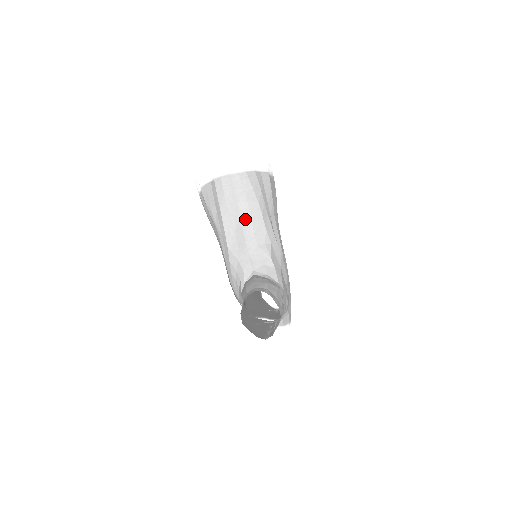
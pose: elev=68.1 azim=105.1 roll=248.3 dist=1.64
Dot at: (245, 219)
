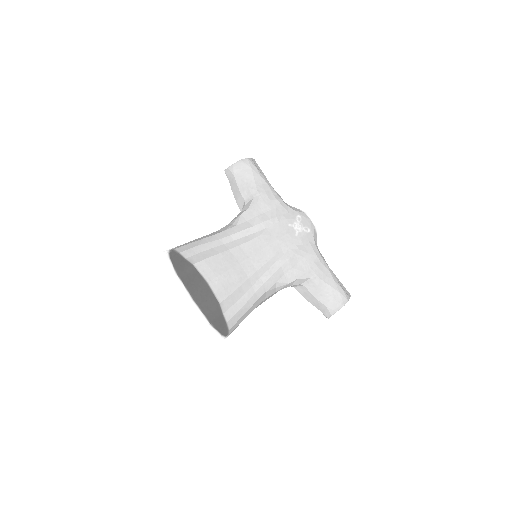
Dot at: (256, 307)
